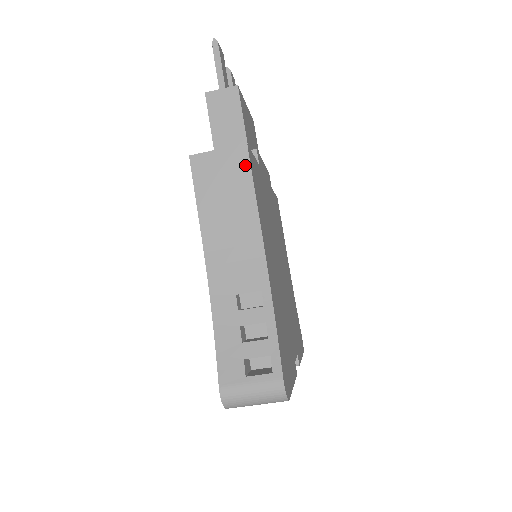
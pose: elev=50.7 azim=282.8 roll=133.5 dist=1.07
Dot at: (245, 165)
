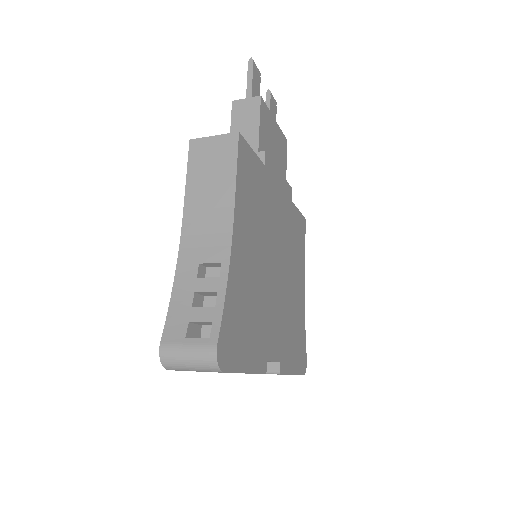
Dot at: (233, 150)
